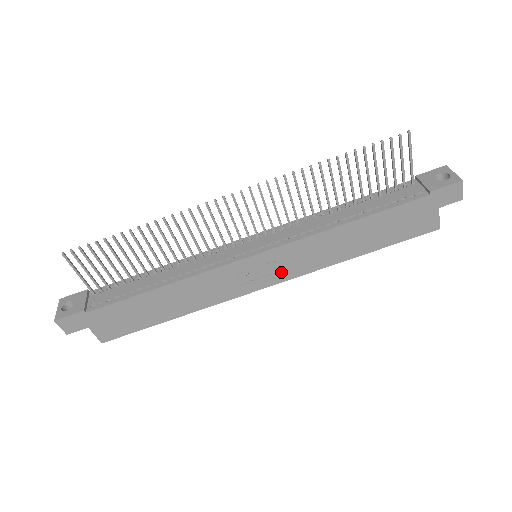
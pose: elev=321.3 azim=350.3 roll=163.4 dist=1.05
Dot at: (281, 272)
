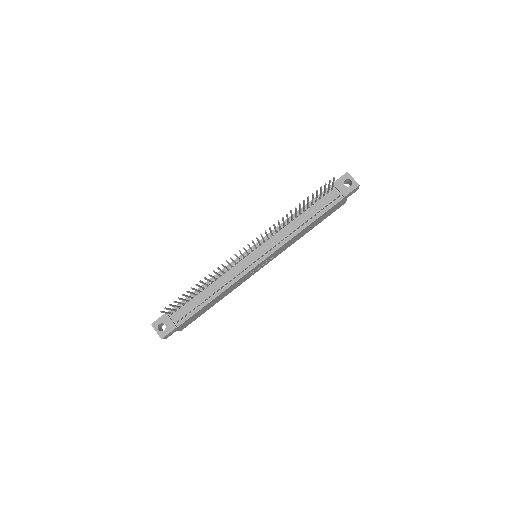
Dot at: occluded
